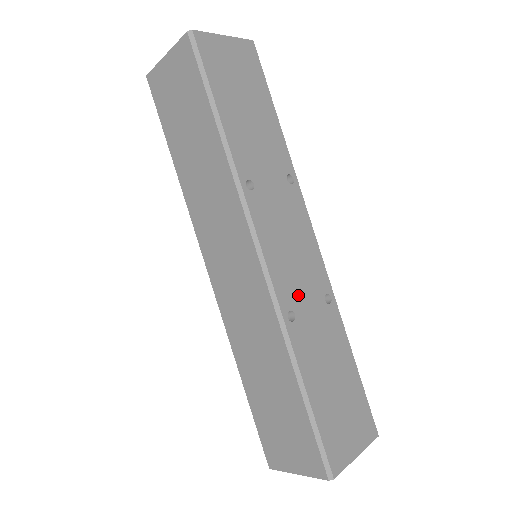
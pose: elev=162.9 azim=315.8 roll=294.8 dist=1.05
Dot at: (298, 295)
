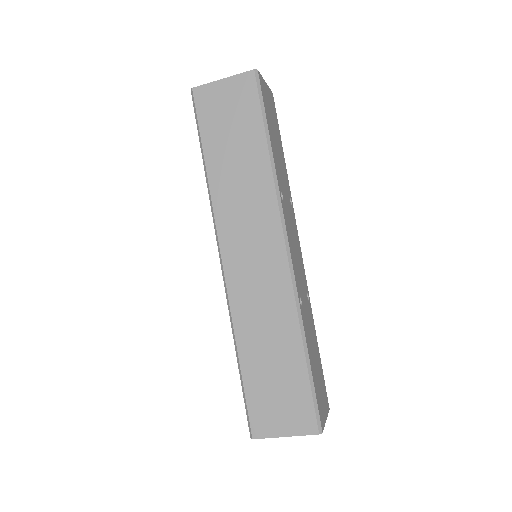
Dot at: (301, 287)
